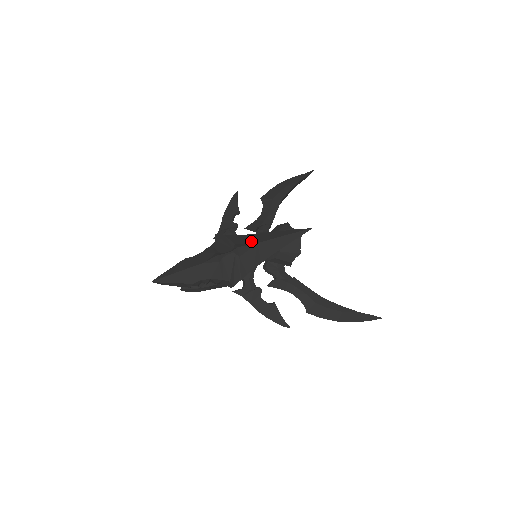
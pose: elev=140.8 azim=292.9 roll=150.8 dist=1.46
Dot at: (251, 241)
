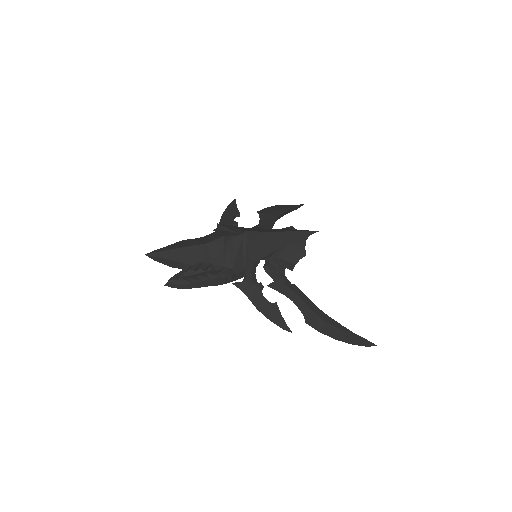
Dot at: (259, 231)
